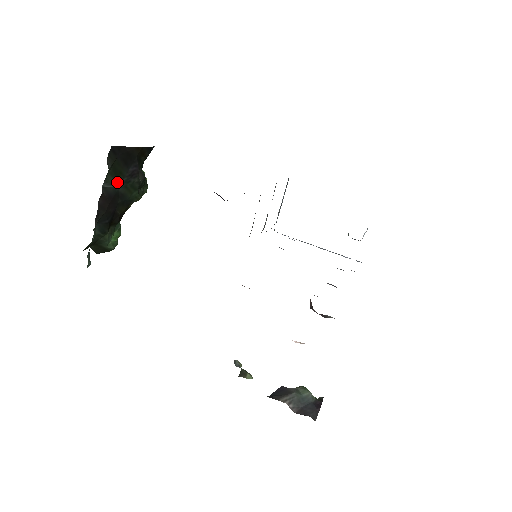
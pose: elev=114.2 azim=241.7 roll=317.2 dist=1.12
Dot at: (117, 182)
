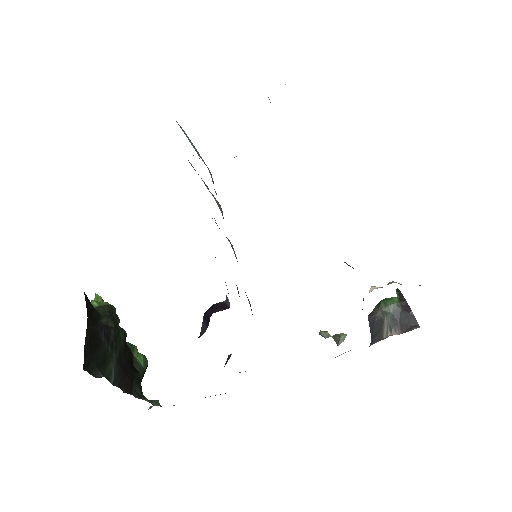
Dot at: (110, 361)
